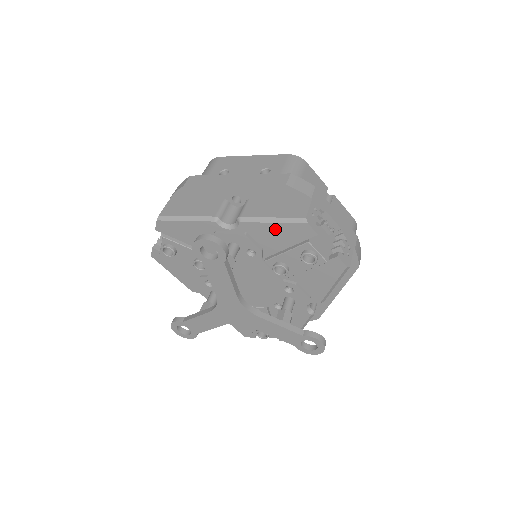
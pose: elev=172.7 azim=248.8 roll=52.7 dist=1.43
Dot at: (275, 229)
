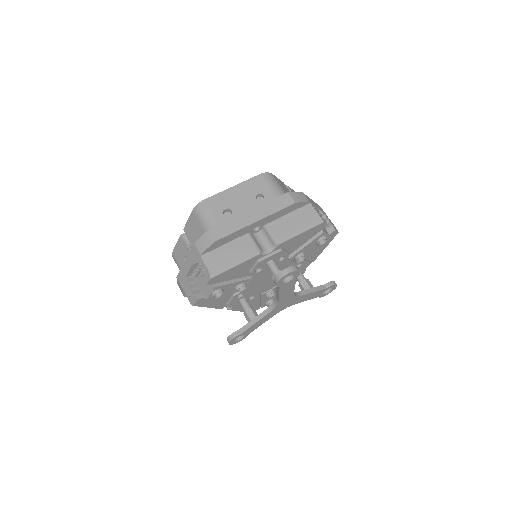
Dot at: (302, 236)
